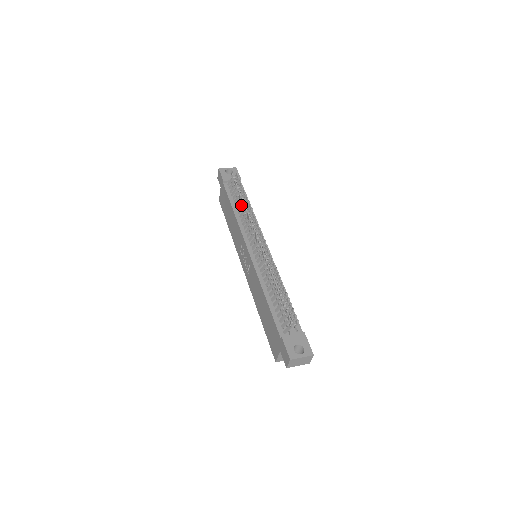
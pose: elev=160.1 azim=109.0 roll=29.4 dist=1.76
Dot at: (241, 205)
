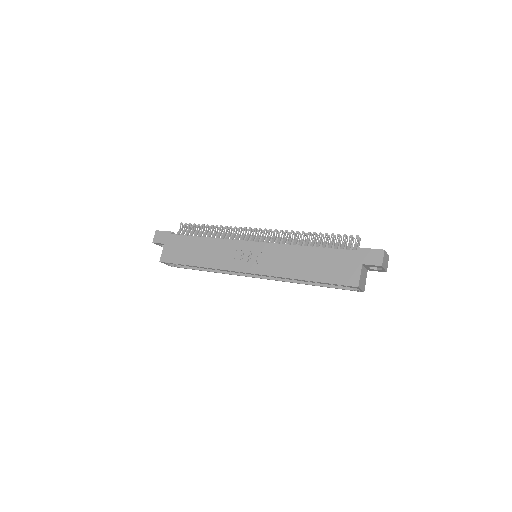
Dot at: (211, 233)
